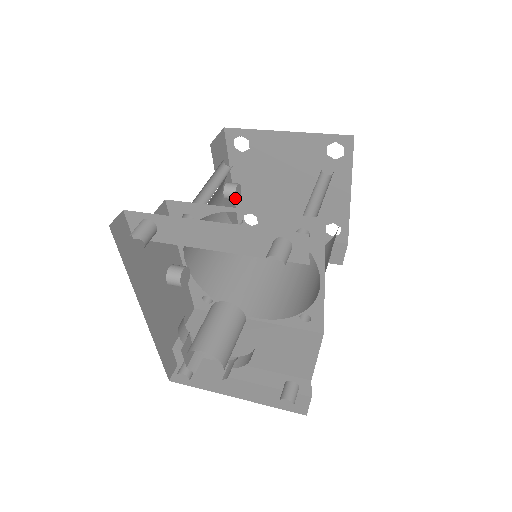
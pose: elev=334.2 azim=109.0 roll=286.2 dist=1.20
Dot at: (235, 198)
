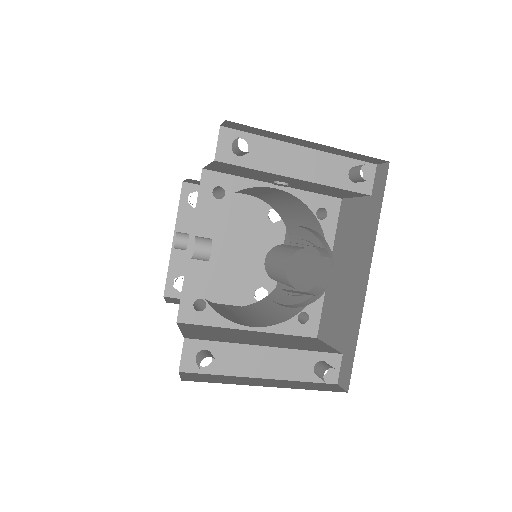
Dot at: (187, 244)
